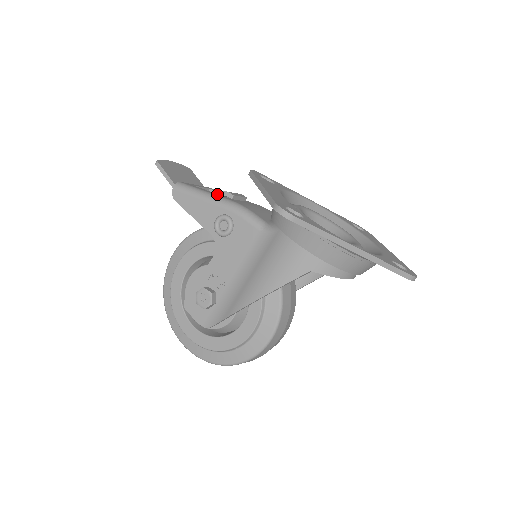
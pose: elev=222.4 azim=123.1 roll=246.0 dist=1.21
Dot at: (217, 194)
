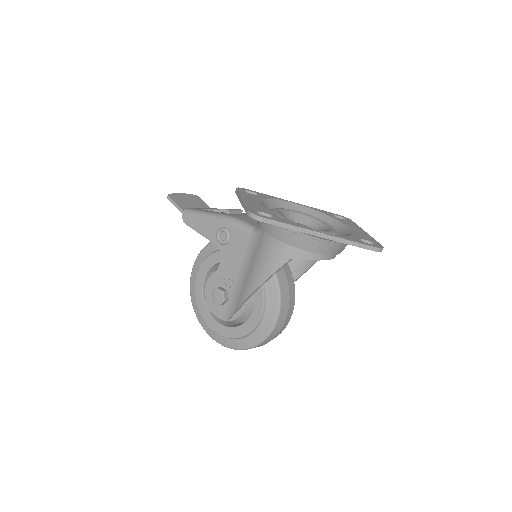
Dot at: (216, 212)
